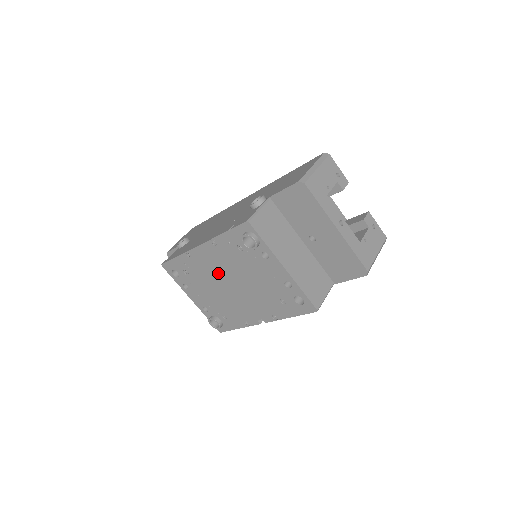
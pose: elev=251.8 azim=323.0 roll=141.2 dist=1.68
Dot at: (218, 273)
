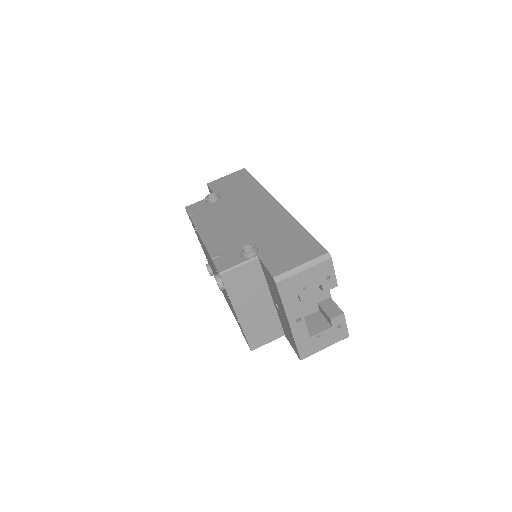
Dot at: occluded
